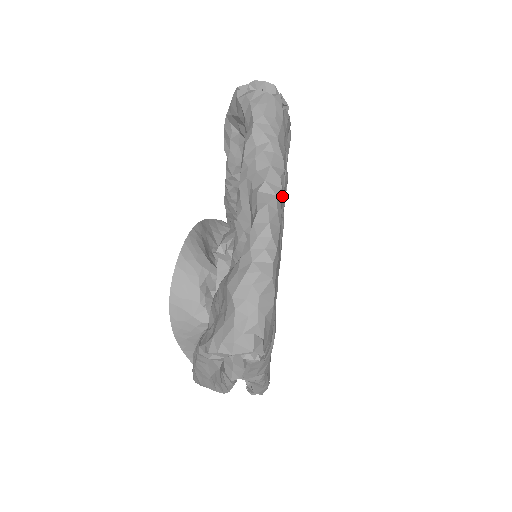
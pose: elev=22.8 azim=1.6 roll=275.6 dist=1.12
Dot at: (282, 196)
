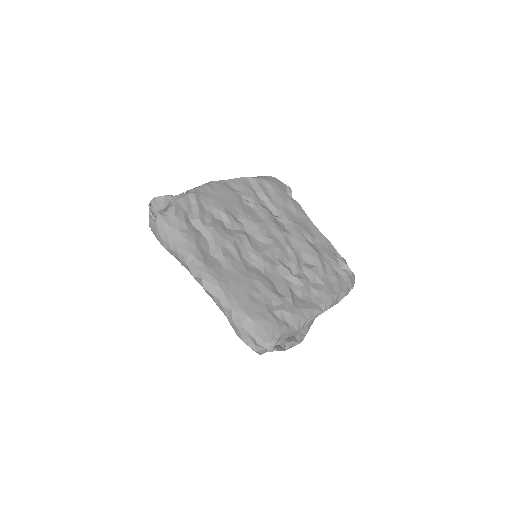
Dot at: (206, 270)
